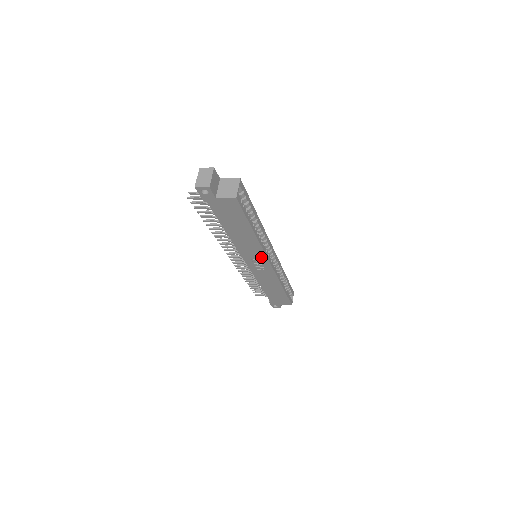
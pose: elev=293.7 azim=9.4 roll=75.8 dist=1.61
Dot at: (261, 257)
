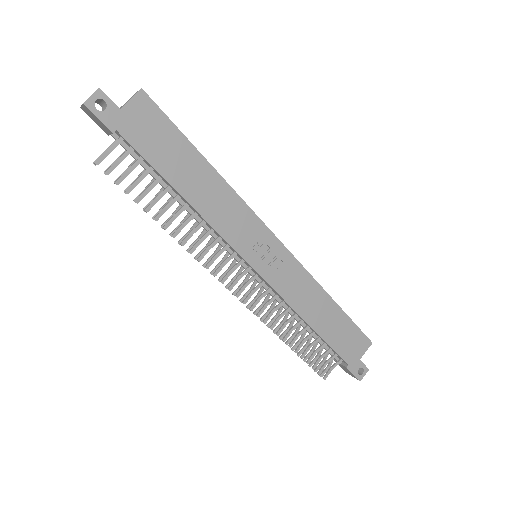
Dot at: (256, 229)
